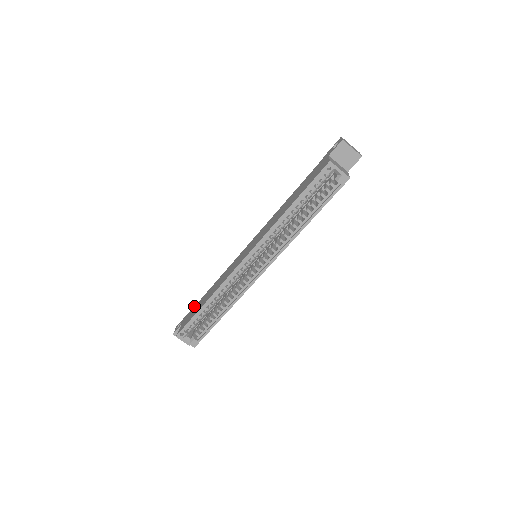
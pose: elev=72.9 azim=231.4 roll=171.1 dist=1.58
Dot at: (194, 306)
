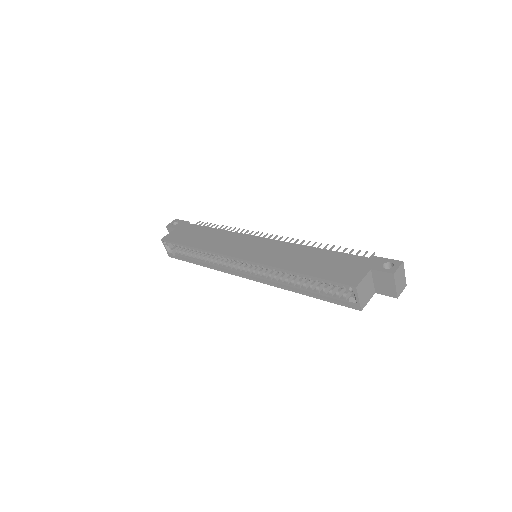
Dot at: (195, 224)
